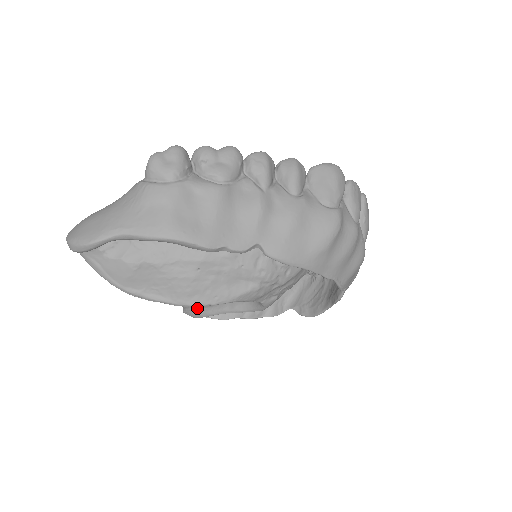
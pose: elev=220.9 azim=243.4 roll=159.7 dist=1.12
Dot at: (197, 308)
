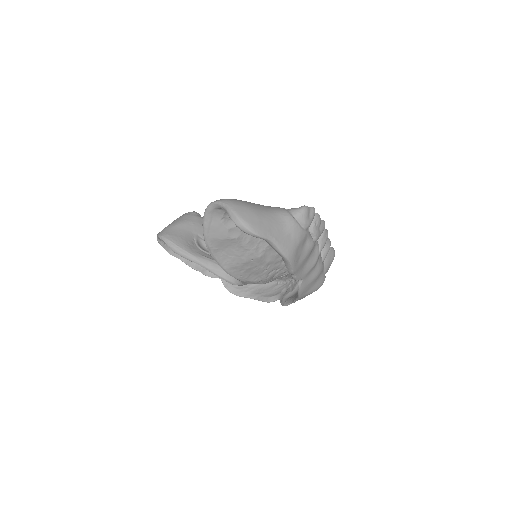
Dot at: (181, 248)
